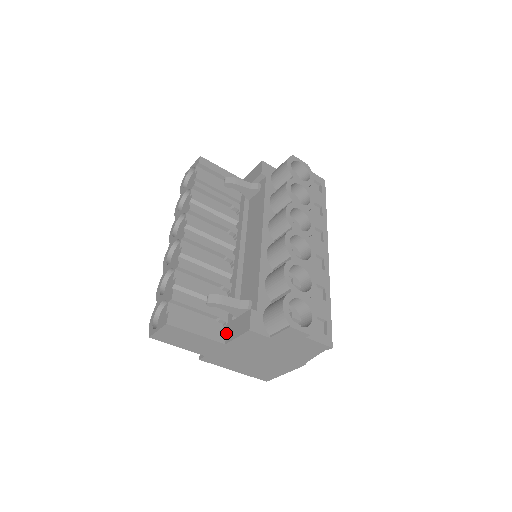
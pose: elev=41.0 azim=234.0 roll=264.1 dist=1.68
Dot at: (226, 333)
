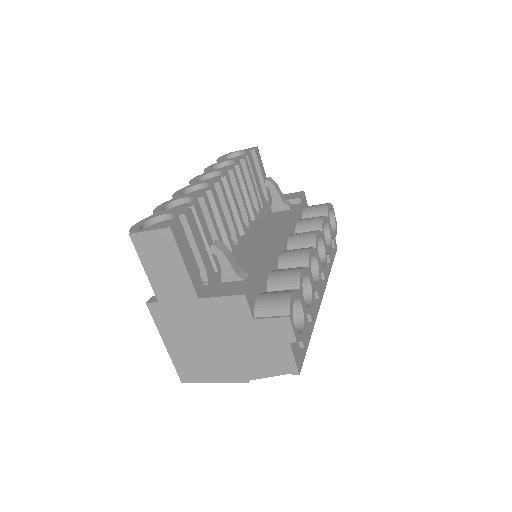
Dot at: (204, 290)
